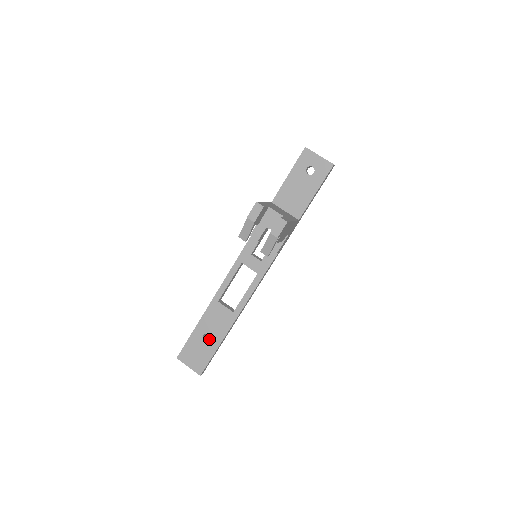
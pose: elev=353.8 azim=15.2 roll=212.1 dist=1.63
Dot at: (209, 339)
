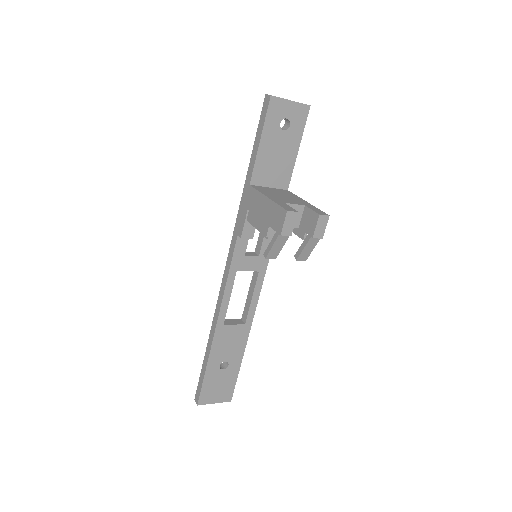
Dot at: (223, 364)
